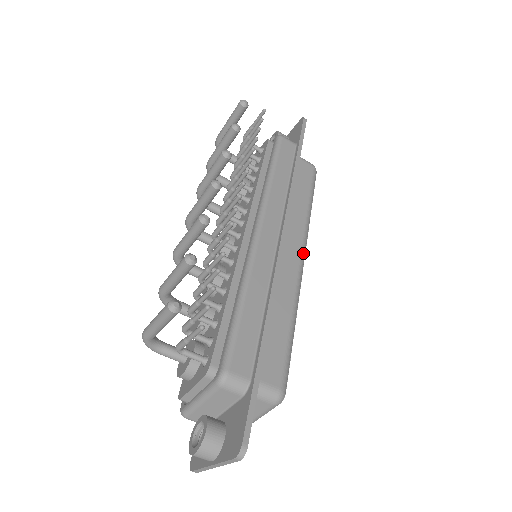
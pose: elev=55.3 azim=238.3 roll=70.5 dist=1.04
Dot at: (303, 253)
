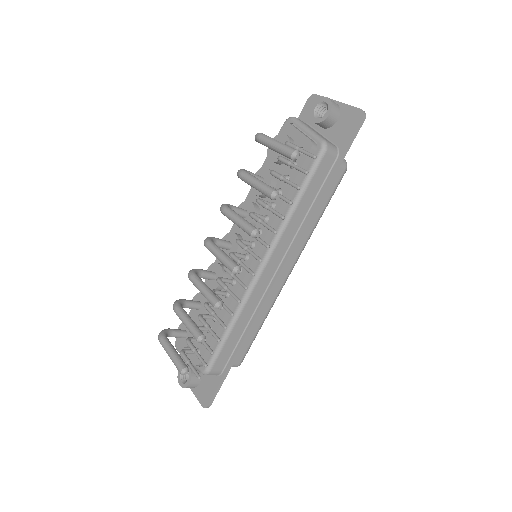
Dot at: occluded
